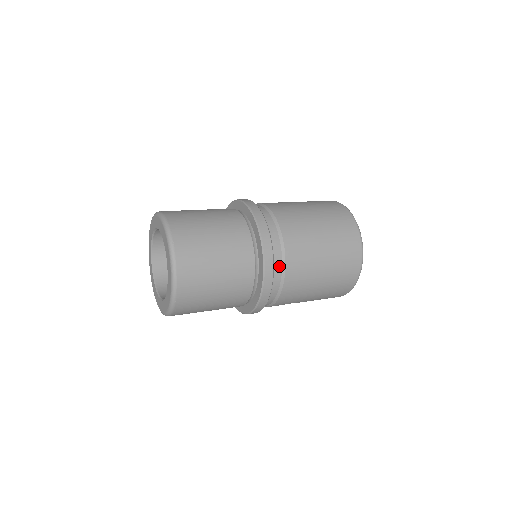
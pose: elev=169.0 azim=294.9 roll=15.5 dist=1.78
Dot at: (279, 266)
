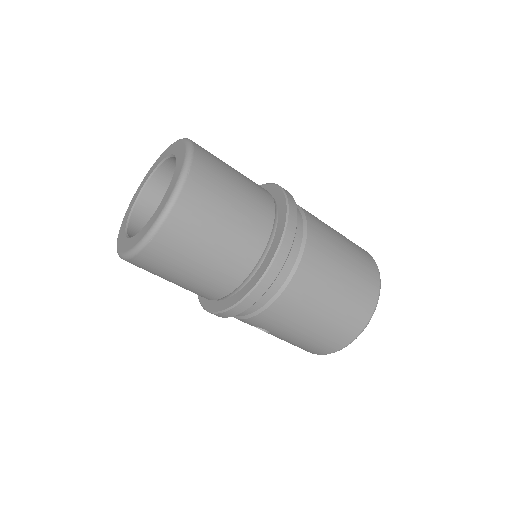
Dot at: (285, 274)
